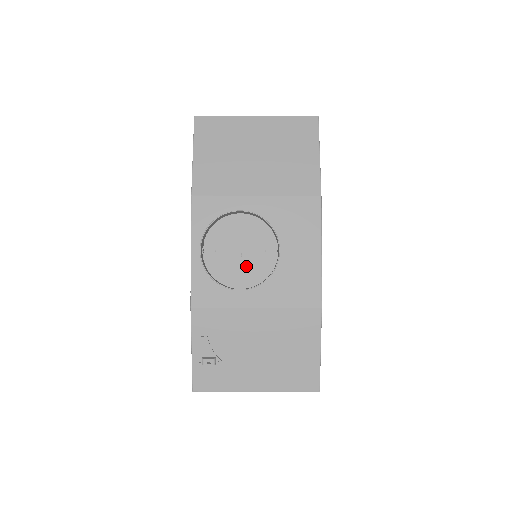
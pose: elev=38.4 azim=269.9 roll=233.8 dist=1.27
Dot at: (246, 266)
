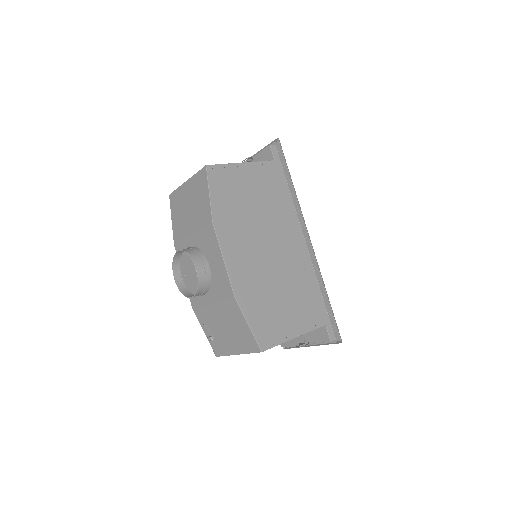
Dot at: (197, 281)
